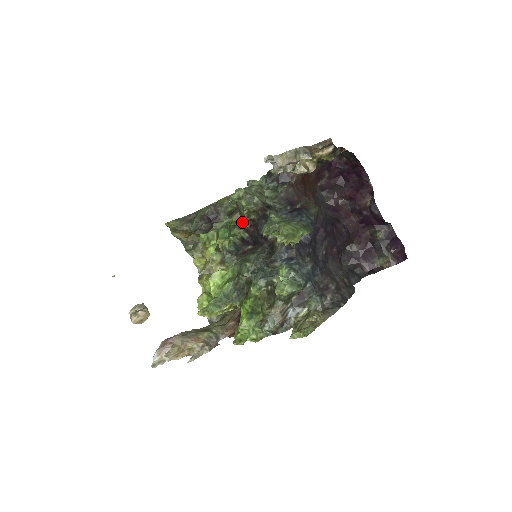
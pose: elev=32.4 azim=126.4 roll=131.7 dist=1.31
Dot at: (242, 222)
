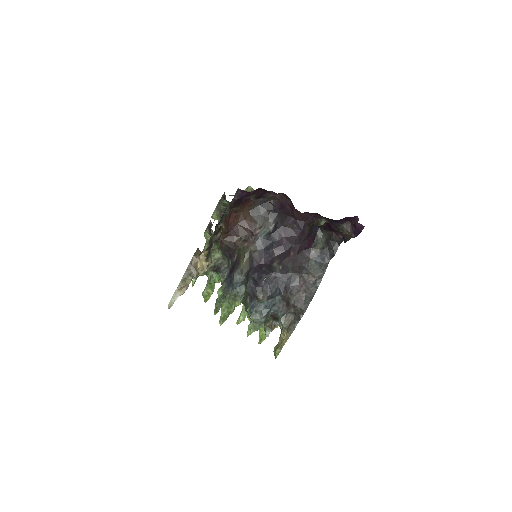
Dot at: occluded
